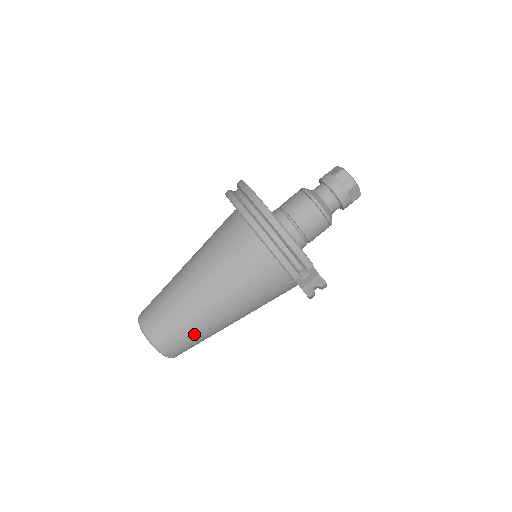
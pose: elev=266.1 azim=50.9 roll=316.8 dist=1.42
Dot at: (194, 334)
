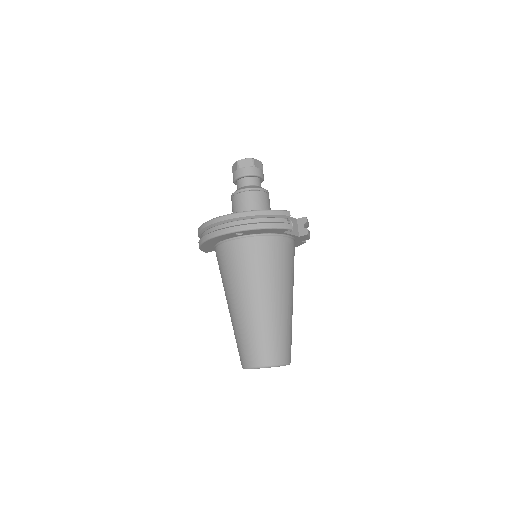
Dot at: (283, 330)
